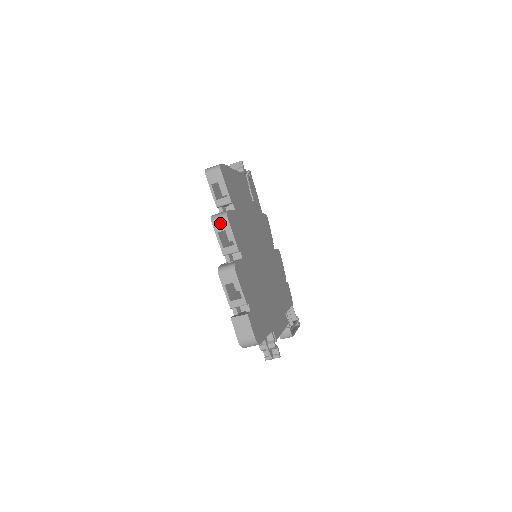
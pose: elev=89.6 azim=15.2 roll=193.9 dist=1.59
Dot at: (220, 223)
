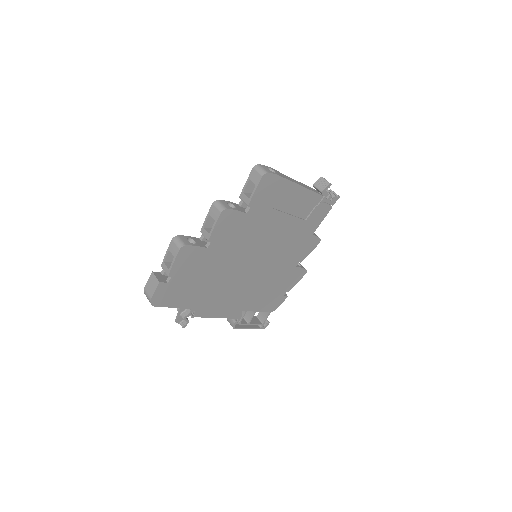
Dot at: (215, 211)
